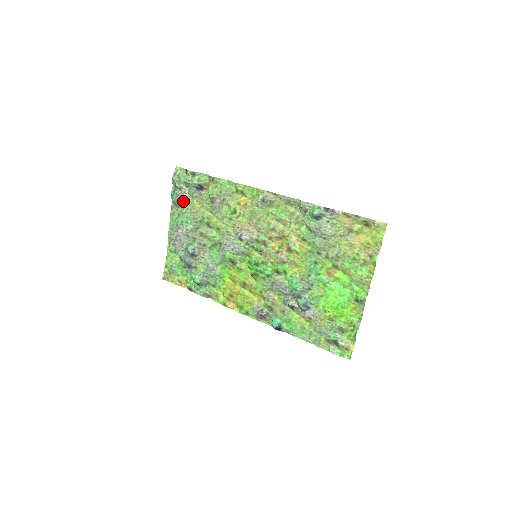
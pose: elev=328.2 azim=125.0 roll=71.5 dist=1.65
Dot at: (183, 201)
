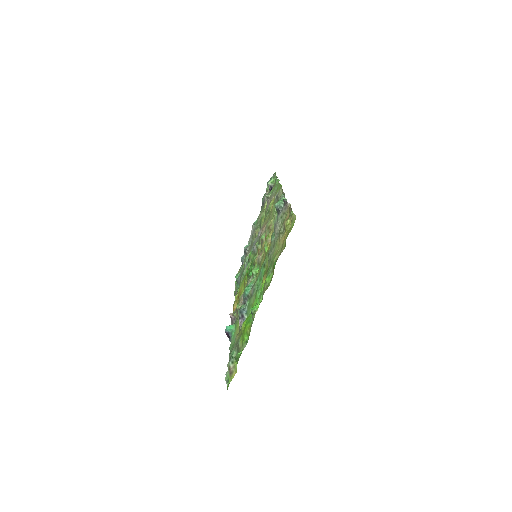
Dot at: (264, 203)
